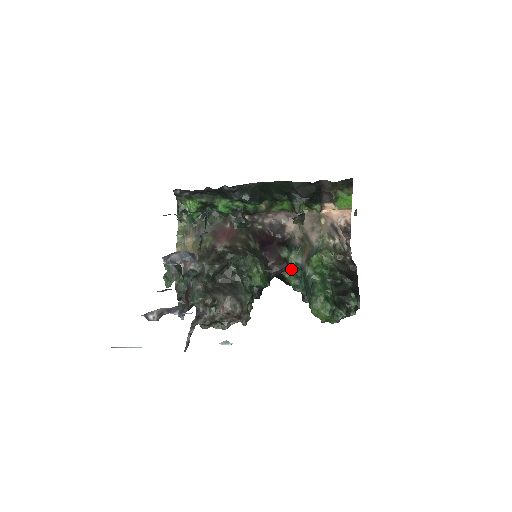
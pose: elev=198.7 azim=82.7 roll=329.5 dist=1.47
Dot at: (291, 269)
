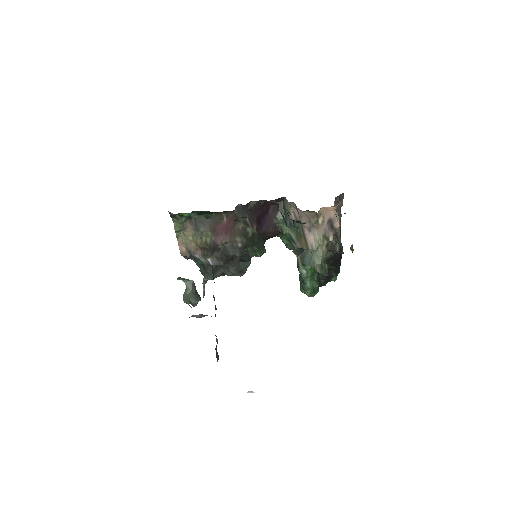
Dot at: (285, 235)
